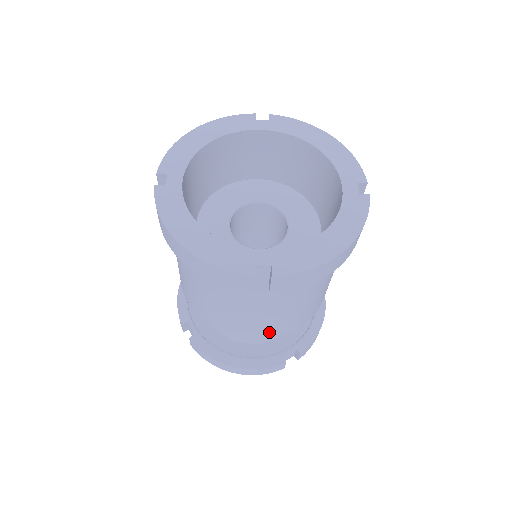
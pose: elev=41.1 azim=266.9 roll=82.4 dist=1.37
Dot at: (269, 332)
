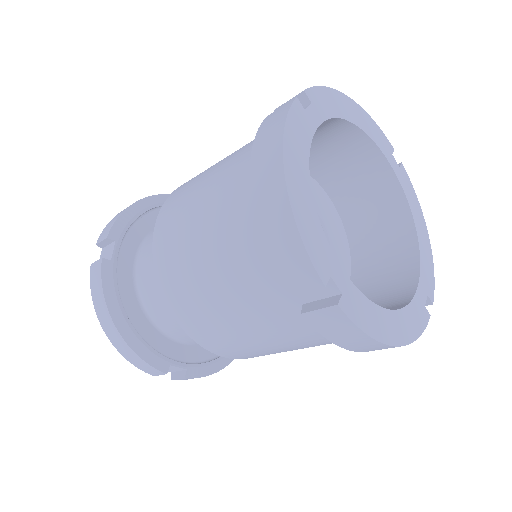
Dot at: (208, 337)
